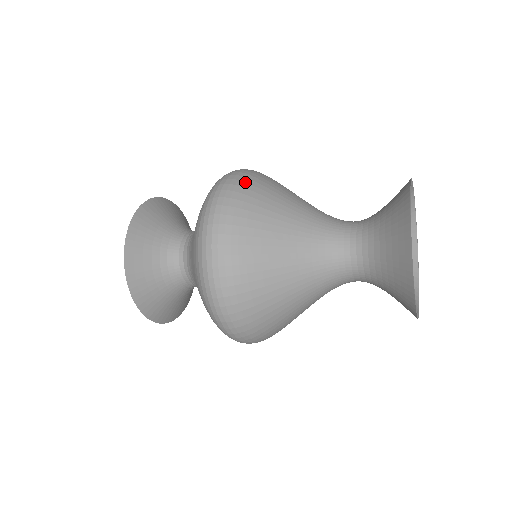
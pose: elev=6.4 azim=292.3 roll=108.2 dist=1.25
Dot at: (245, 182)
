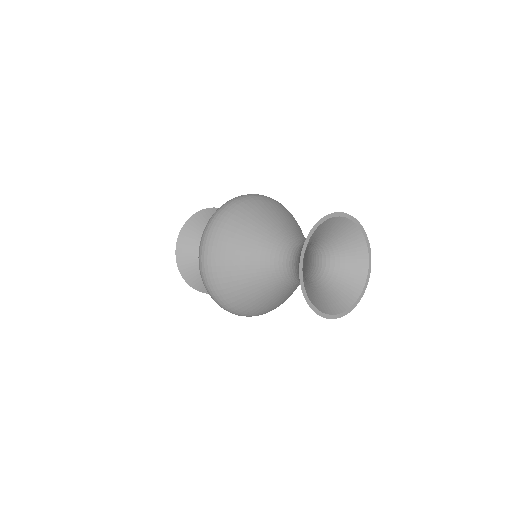
Dot at: (243, 202)
